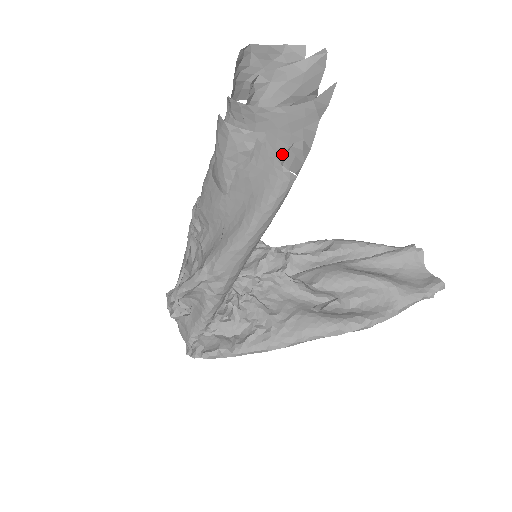
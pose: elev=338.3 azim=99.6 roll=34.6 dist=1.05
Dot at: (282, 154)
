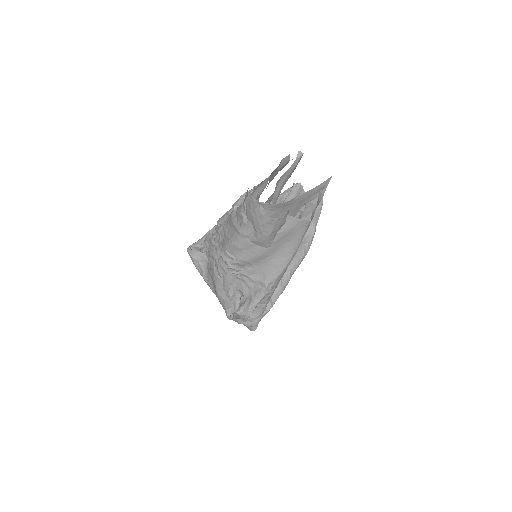
Dot at: (296, 213)
